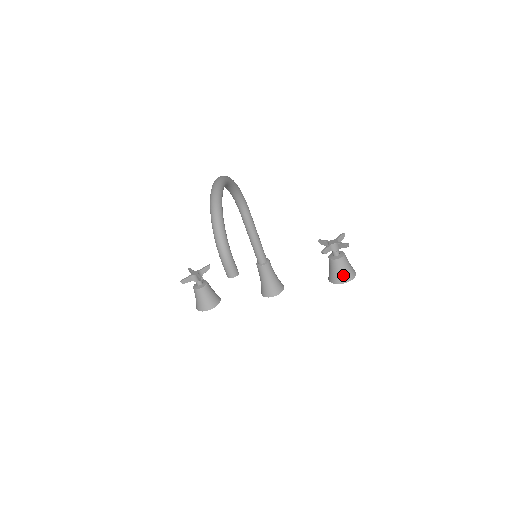
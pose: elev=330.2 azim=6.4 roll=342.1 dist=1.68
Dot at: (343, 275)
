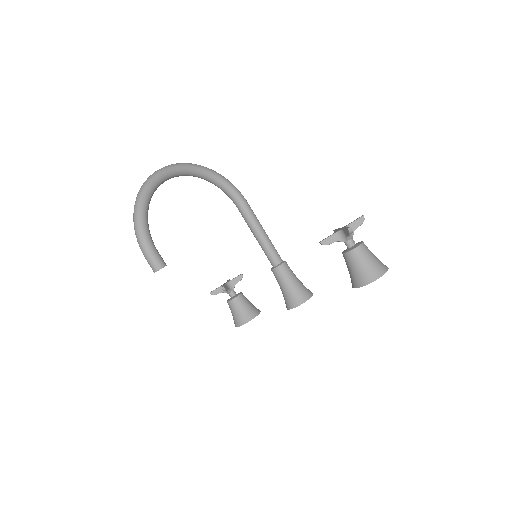
Dot at: (359, 274)
